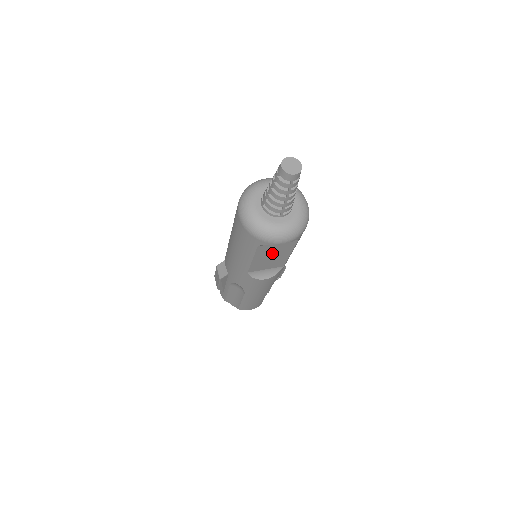
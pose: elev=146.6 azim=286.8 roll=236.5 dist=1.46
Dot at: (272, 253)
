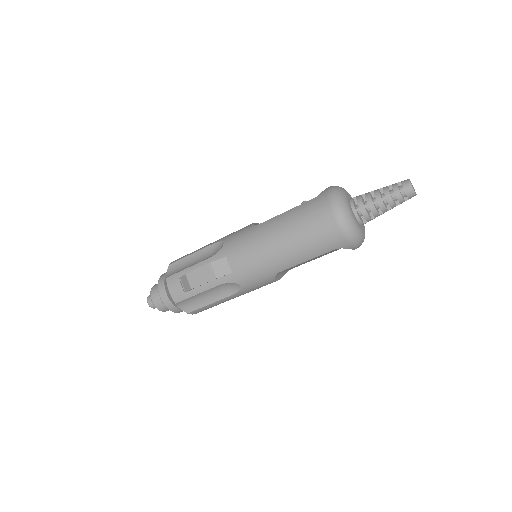
Dot at: (320, 256)
